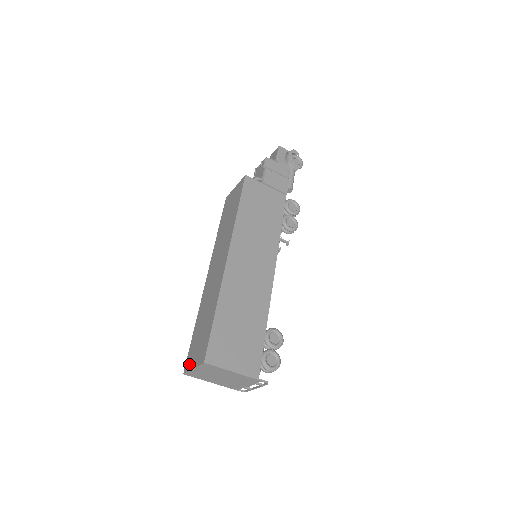
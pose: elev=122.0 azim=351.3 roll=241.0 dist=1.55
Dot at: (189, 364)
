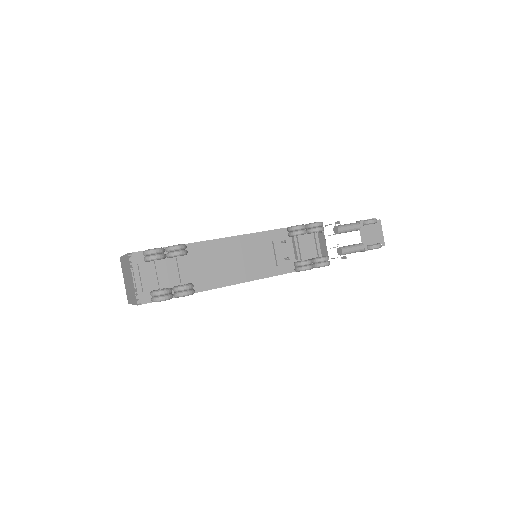
Dot at: occluded
